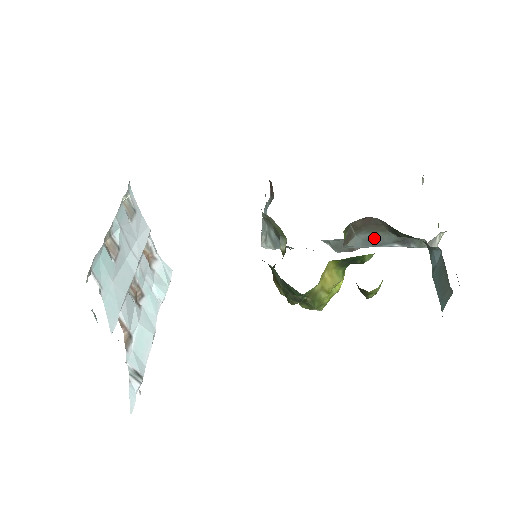
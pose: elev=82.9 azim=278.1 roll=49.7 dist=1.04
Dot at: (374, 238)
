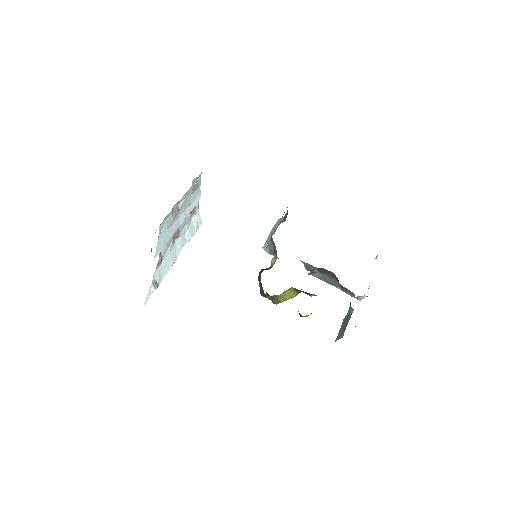
Dot at: (328, 279)
